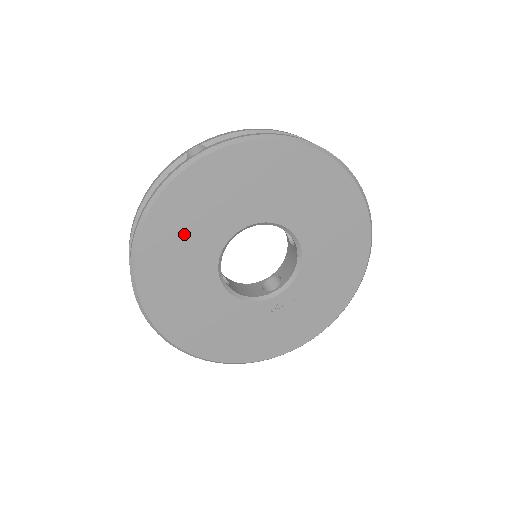
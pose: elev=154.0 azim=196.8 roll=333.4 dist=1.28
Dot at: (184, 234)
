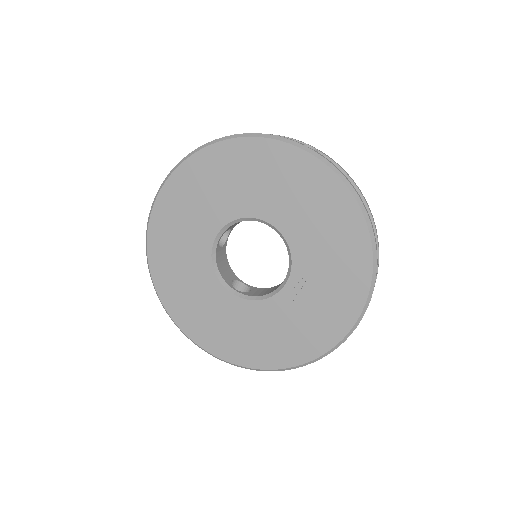
Dot at: (178, 265)
